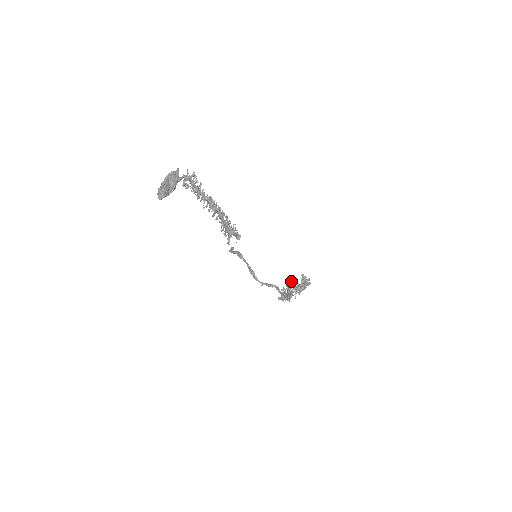
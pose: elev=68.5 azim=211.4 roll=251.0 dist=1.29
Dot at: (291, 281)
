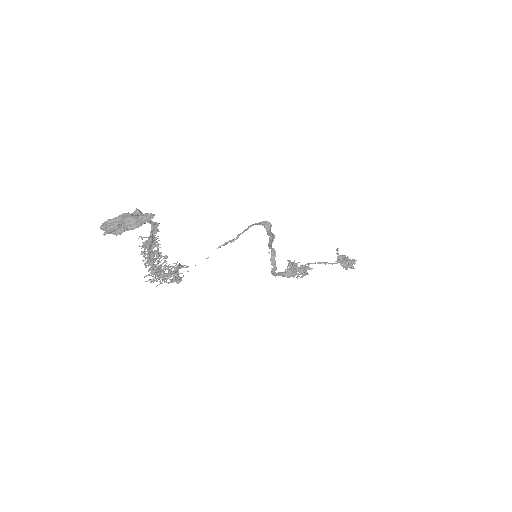
Dot at: (309, 268)
